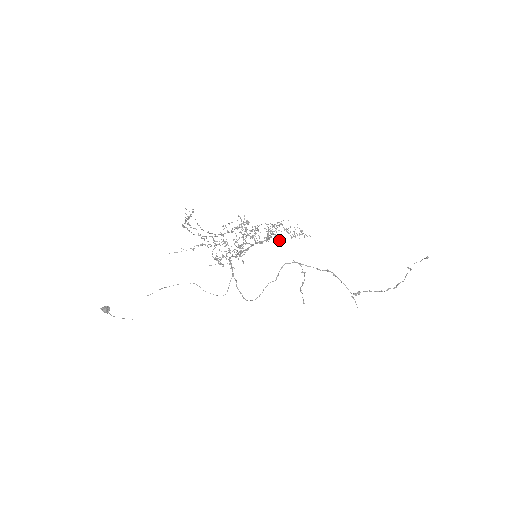
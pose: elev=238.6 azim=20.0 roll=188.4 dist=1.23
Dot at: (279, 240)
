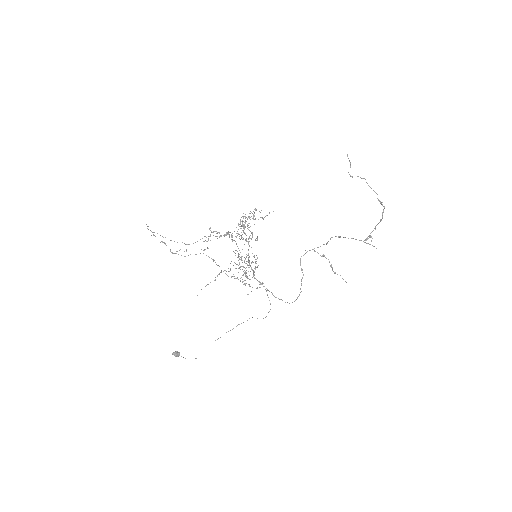
Dot at: occluded
